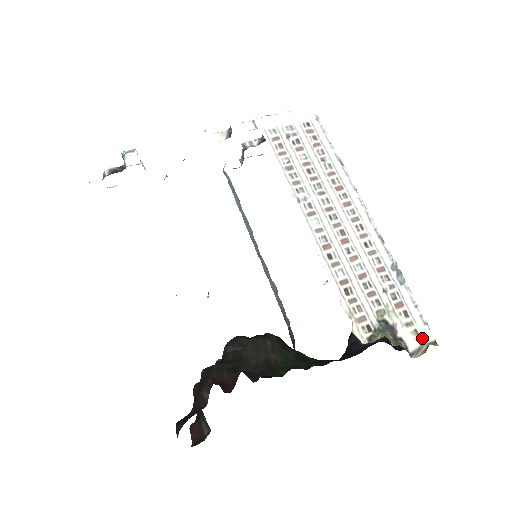
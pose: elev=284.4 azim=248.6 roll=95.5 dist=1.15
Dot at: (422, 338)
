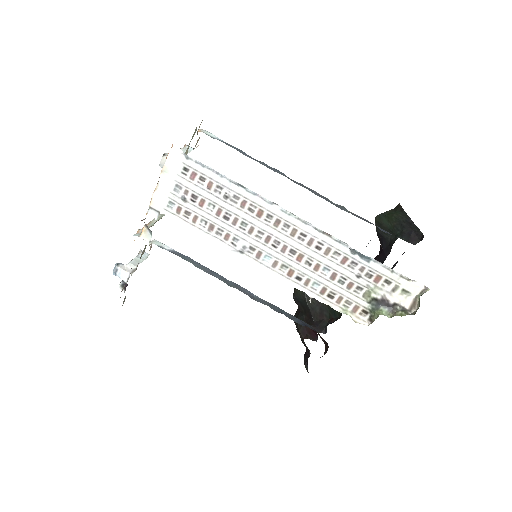
Dot at: (412, 293)
